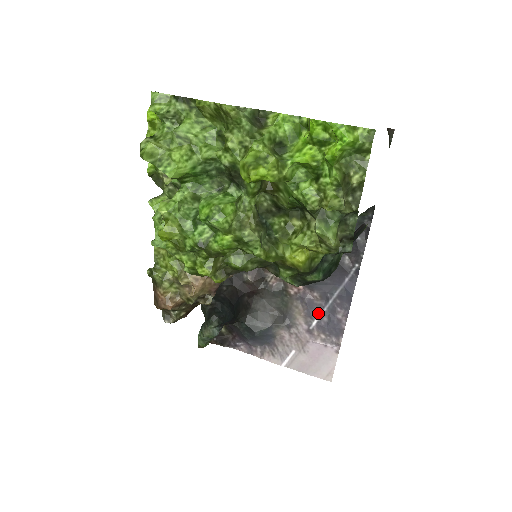
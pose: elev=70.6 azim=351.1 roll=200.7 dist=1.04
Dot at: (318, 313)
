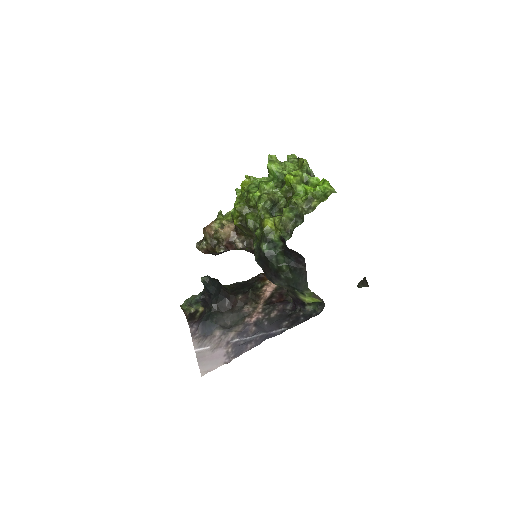
Dot at: (243, 337)
